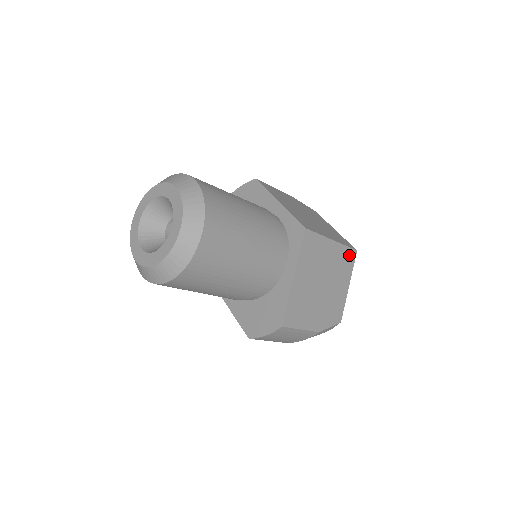
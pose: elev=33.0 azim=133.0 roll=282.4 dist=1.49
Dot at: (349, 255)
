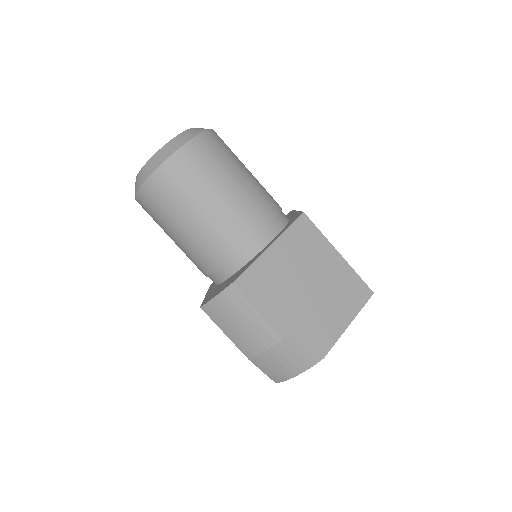
Dot at: (360, 288)
